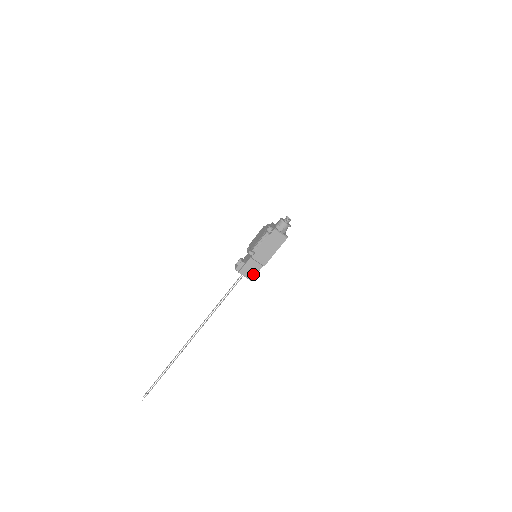
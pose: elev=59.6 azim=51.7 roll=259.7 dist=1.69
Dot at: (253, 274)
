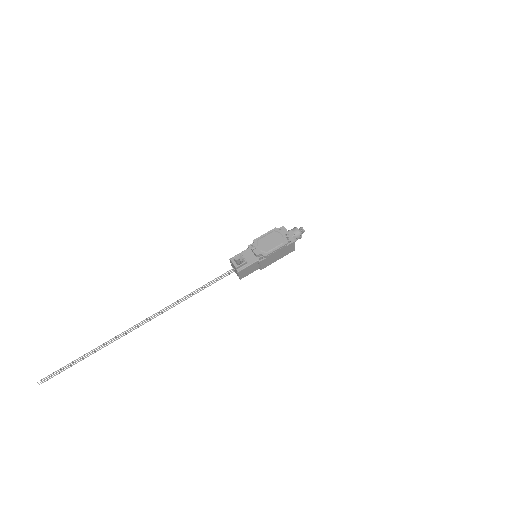
Dot at: (247, 274)
